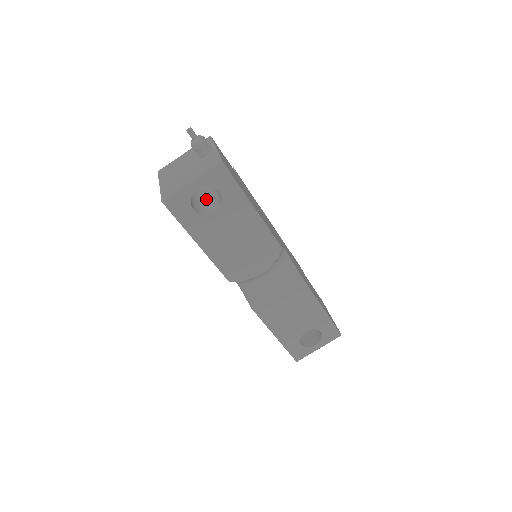
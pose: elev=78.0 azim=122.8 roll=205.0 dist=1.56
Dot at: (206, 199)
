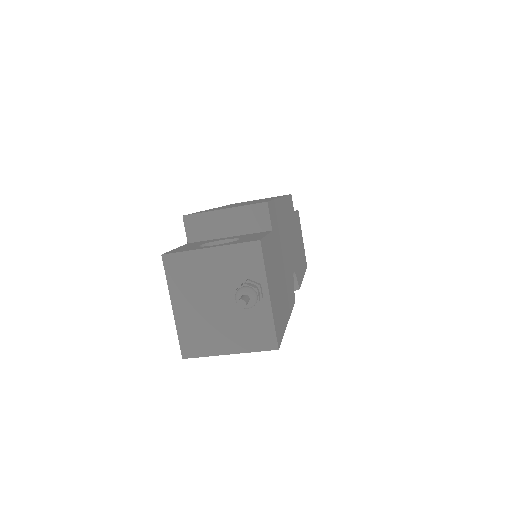
Dot at: occluded
